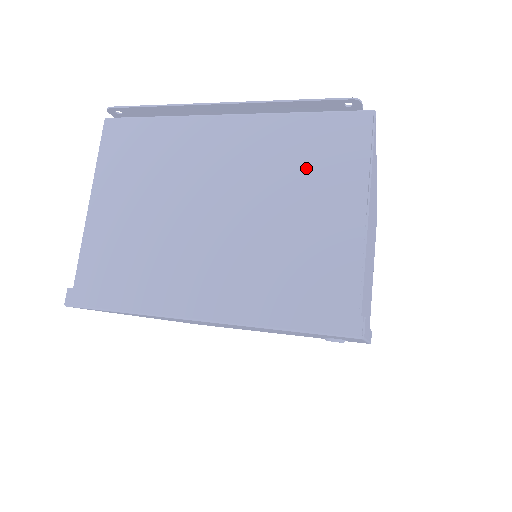
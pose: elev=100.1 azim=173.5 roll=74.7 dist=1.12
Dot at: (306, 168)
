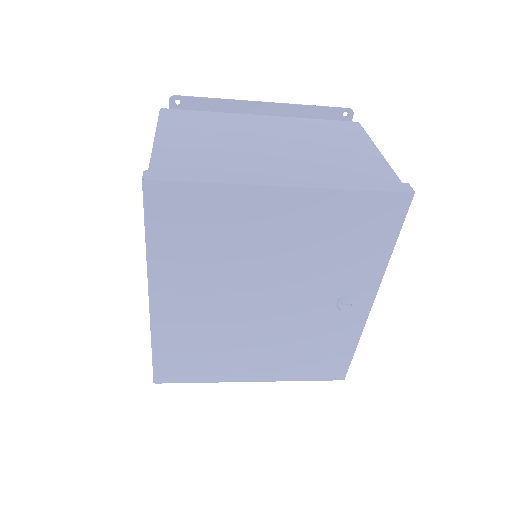
Dot at: (330, 135)
